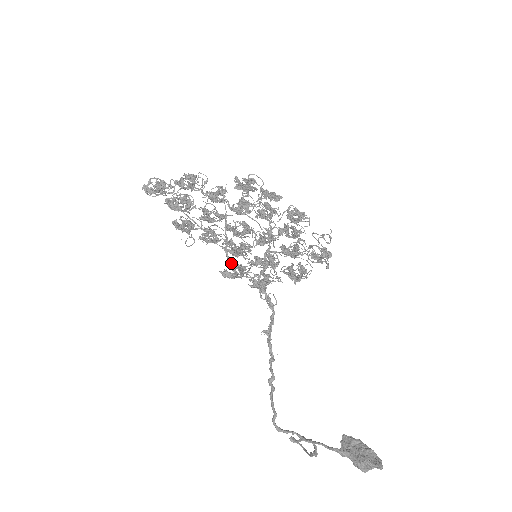
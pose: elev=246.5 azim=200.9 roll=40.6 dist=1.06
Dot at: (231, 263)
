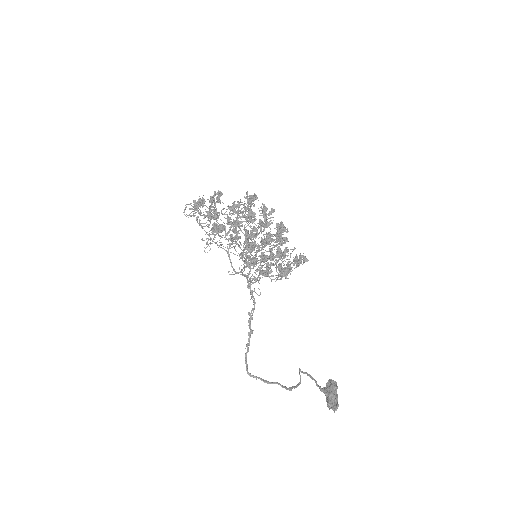
Dot at: occluded
